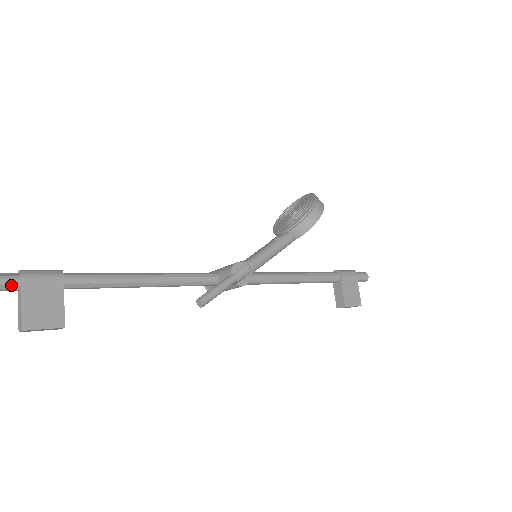
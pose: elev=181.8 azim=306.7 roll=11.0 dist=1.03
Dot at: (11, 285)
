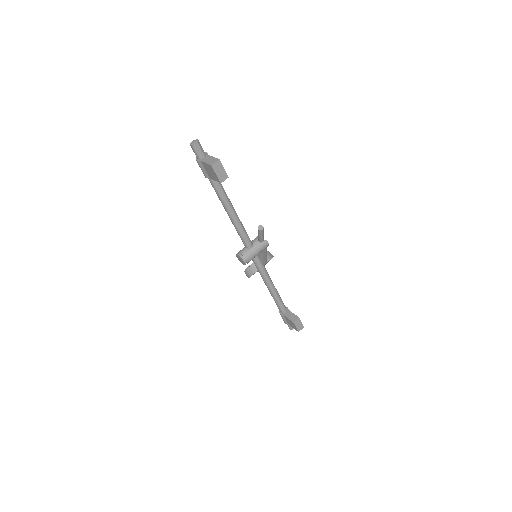
Dot at: occluded
